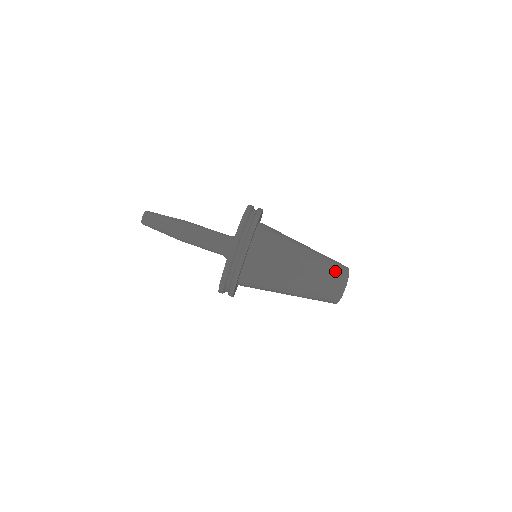
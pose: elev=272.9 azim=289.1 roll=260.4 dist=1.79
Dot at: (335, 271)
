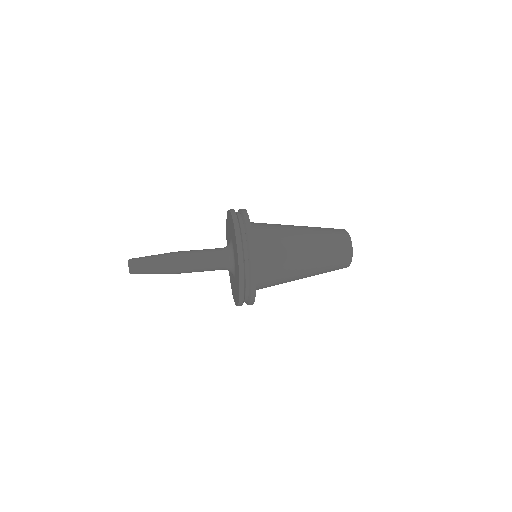
Dot at: occluded
